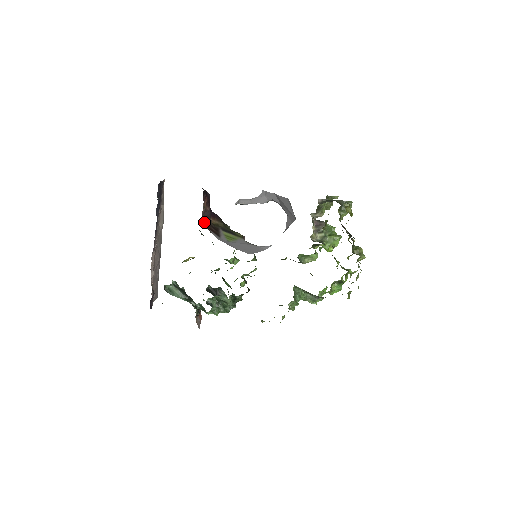
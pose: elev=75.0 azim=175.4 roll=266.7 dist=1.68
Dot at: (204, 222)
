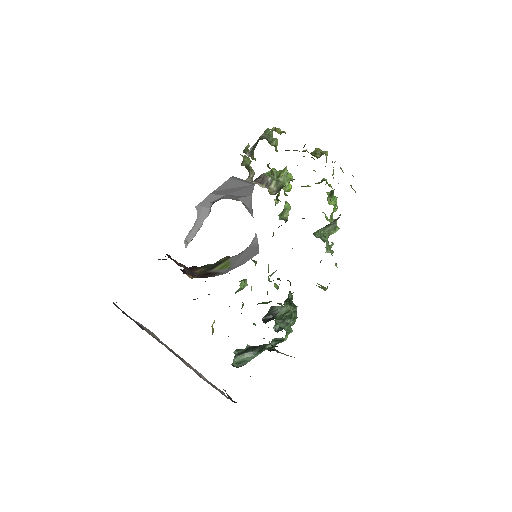
Dot at: occluded
